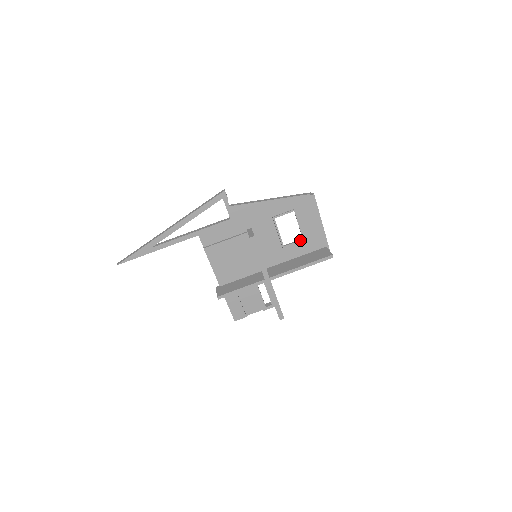
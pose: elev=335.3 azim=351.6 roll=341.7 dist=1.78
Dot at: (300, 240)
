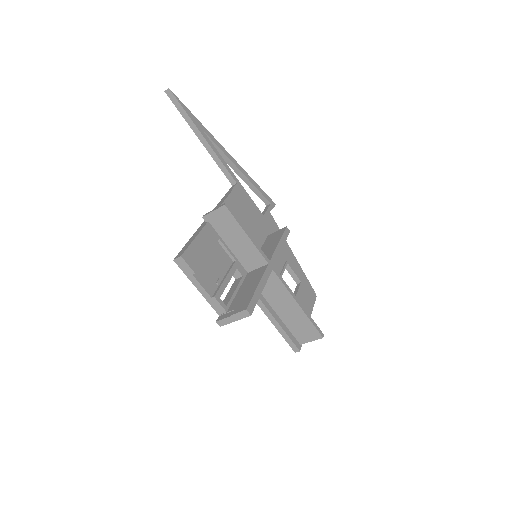
Dot at: occluded
